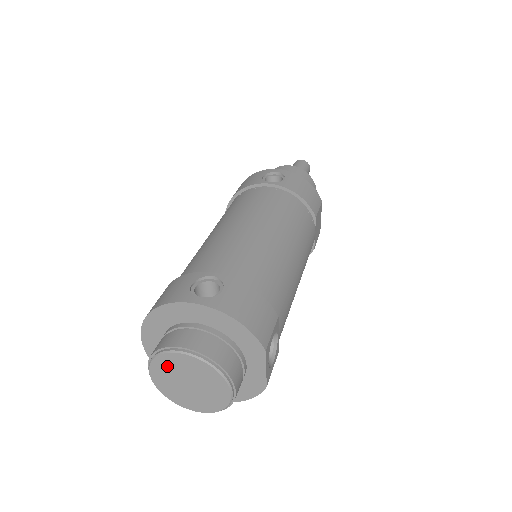
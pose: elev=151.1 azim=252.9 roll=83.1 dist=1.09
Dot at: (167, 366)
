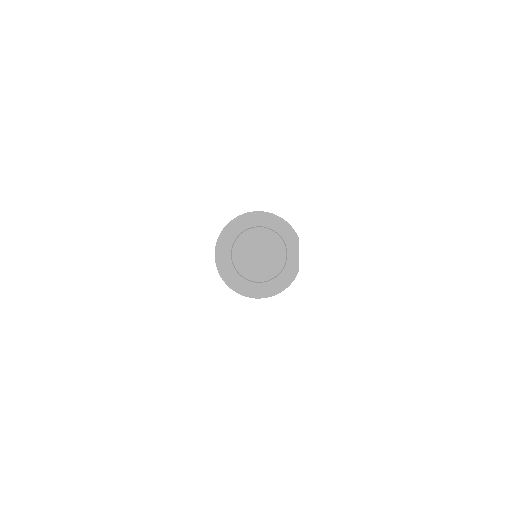
Dot at: (246, 242)
